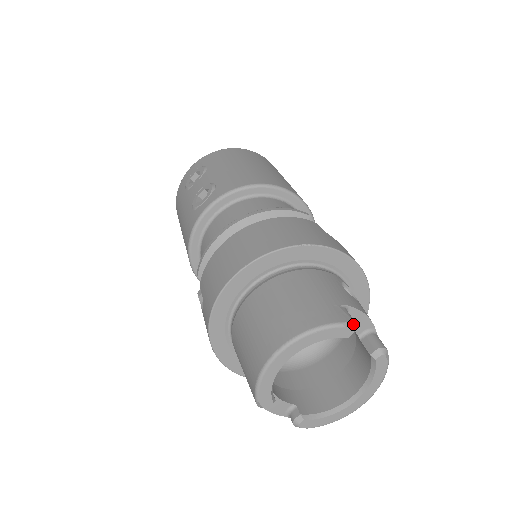
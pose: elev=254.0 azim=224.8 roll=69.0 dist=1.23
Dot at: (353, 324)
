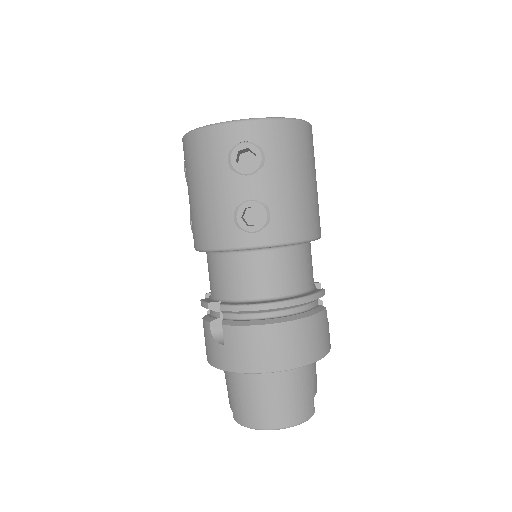
Dot at: occluded
